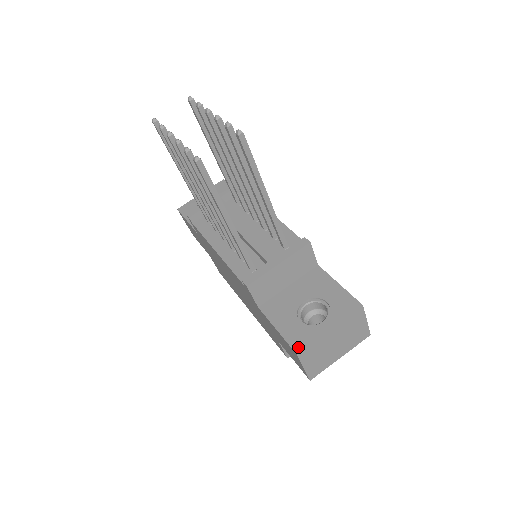
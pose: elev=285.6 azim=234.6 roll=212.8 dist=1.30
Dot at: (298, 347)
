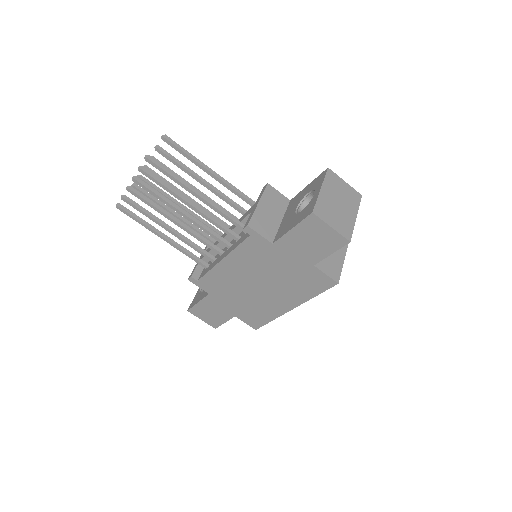
Dot at: (310, 211)
